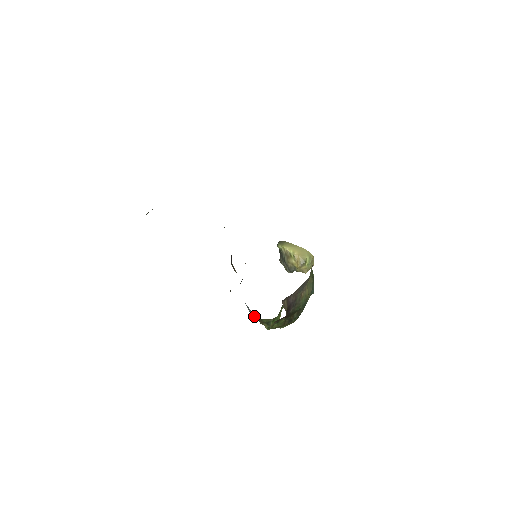
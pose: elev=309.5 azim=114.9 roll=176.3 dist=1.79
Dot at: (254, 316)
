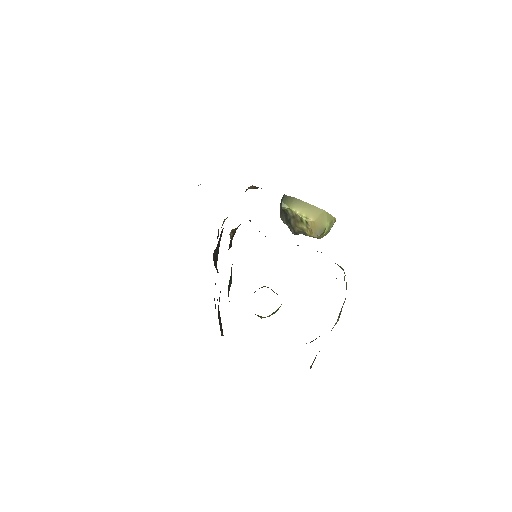
Dot at: occluded
